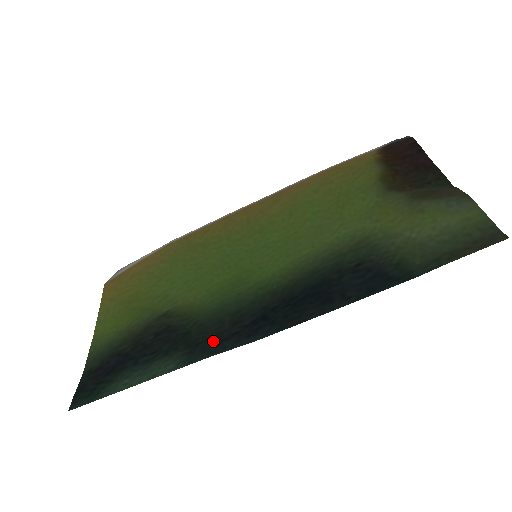
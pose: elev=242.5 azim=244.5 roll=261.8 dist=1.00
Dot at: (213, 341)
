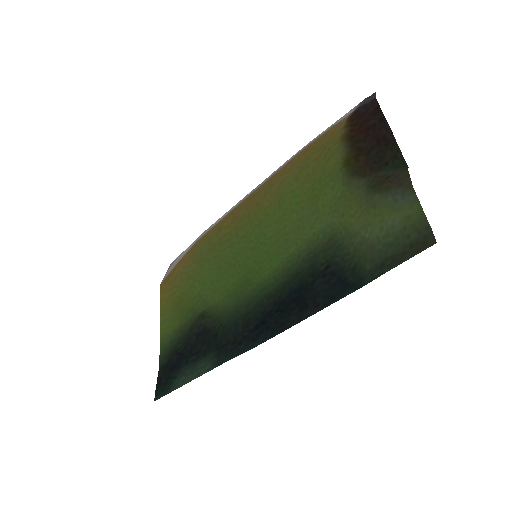
Dot at: (232, 344)
